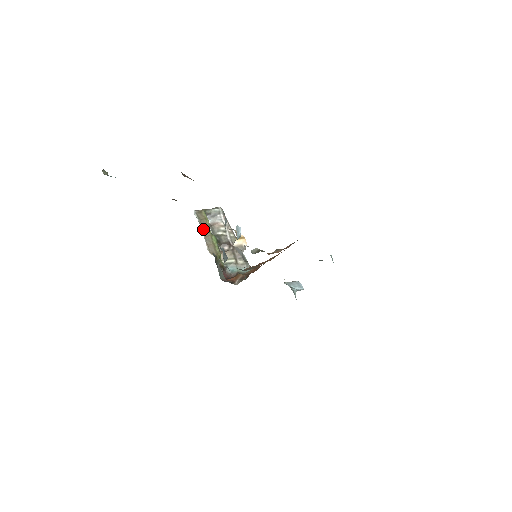
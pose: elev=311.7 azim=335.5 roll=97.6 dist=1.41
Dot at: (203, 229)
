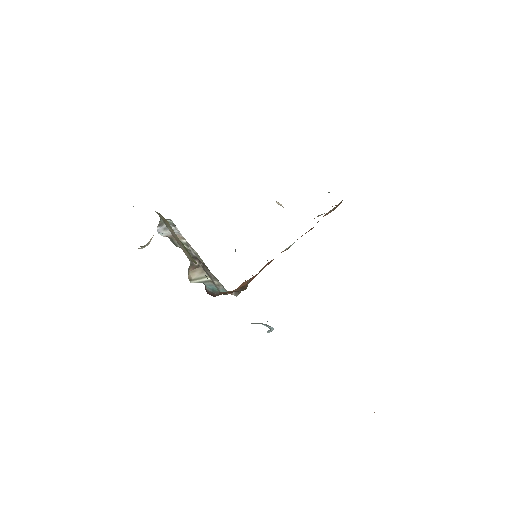
Dot at: (170, 231)
